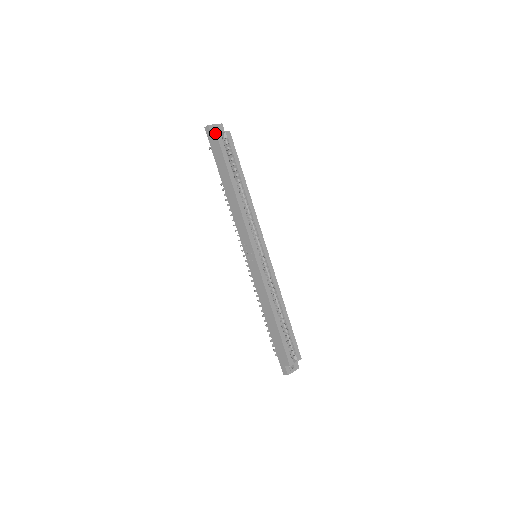
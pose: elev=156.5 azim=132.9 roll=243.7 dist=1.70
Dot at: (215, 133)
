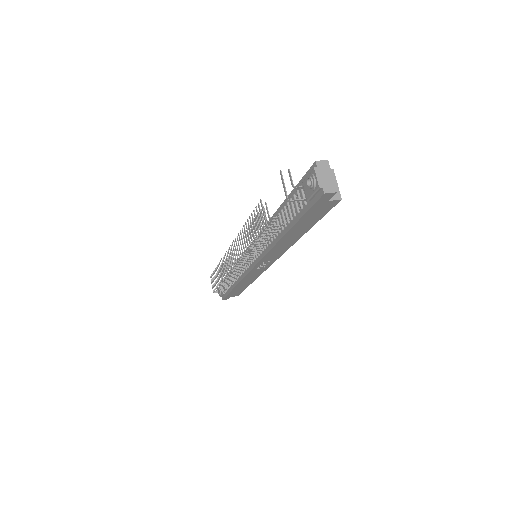
Dot at: (340, 200)
